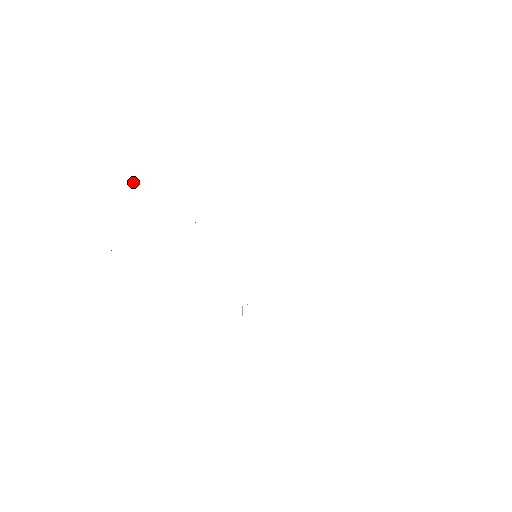
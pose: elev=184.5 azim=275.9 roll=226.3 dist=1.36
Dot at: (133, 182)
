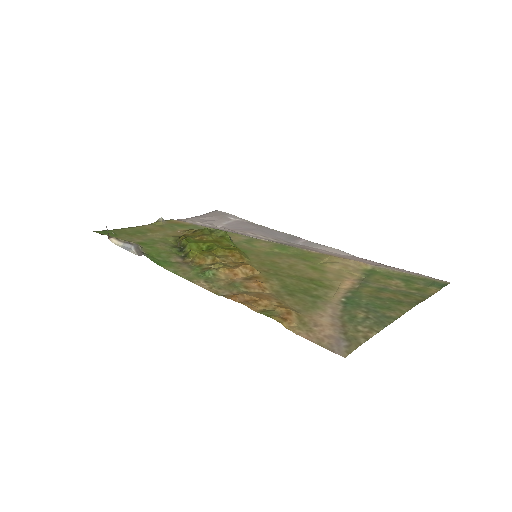
Dot at: (109, 238)
